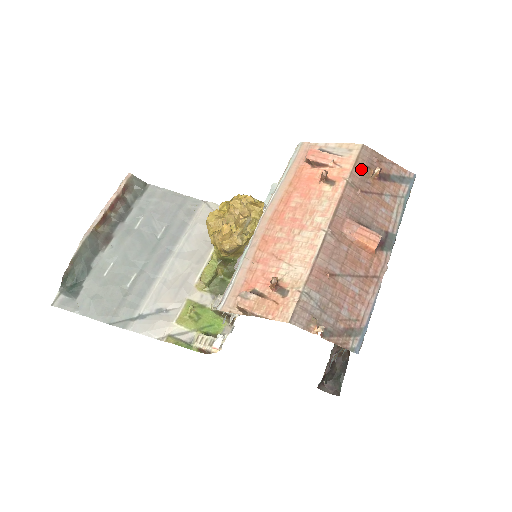
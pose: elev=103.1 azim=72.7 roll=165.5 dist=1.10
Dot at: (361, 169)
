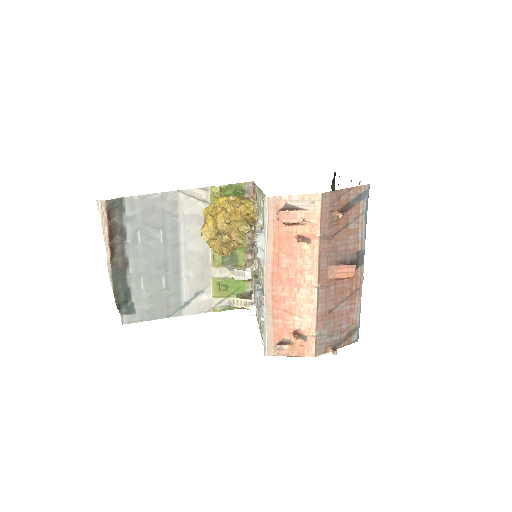
Dot at: (327, 218)
